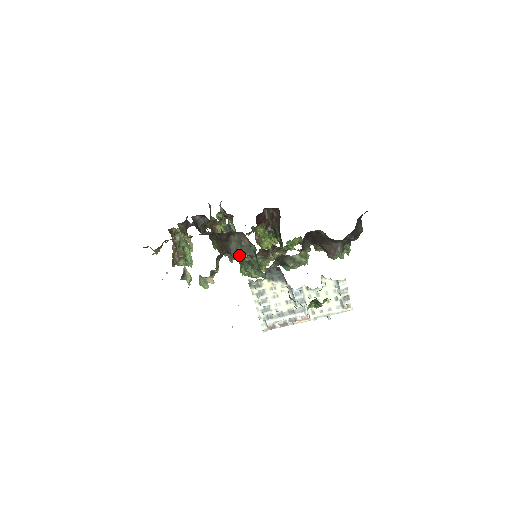
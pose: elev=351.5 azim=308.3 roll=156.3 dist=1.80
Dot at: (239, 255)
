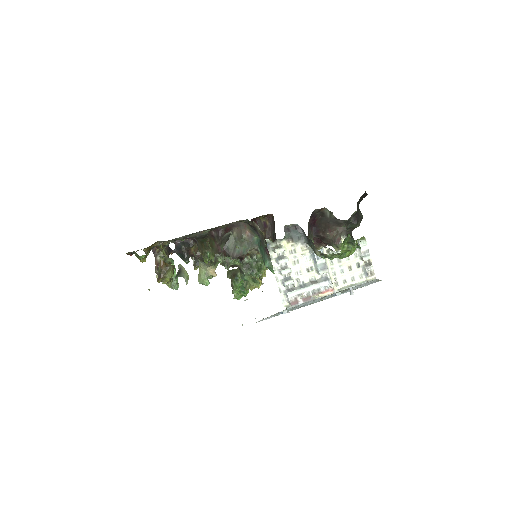
Dot at: (239, 253)
